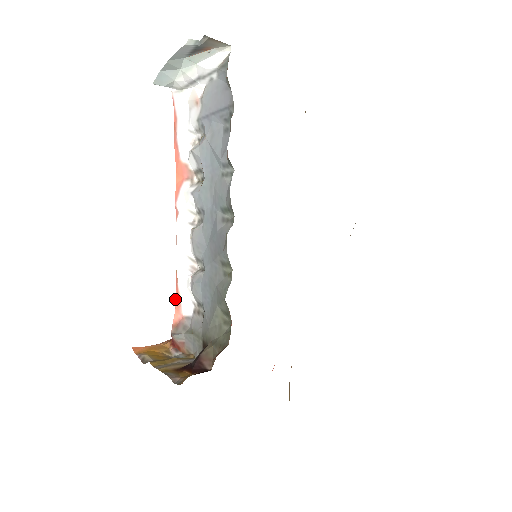
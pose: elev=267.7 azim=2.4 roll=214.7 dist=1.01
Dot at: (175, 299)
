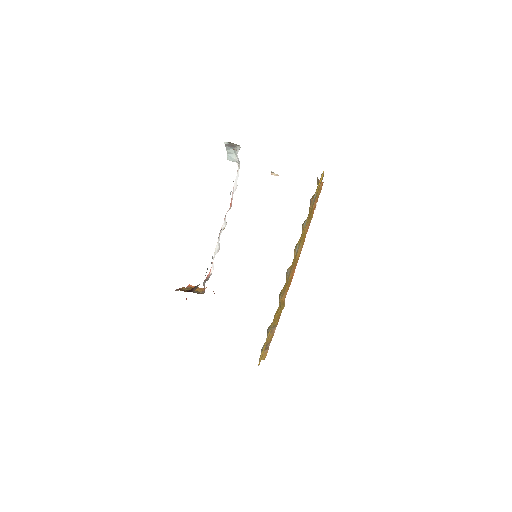
Dot at: occluded
